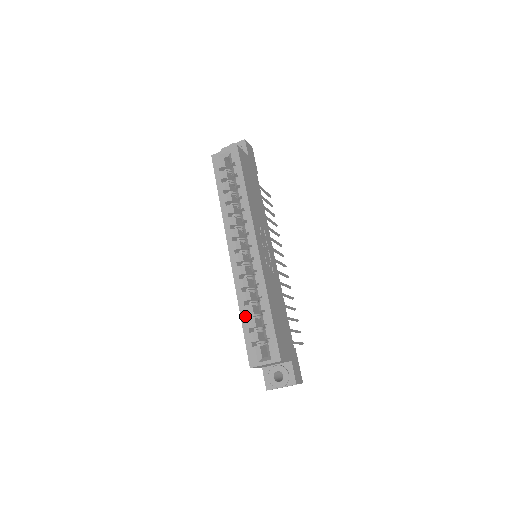
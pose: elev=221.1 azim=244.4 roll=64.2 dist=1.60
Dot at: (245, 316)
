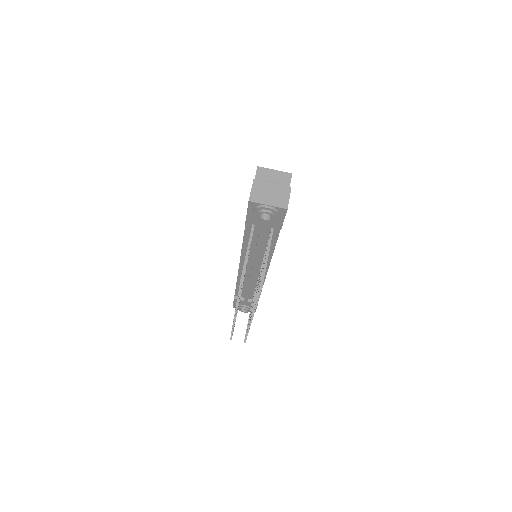
Dot at: occluded
